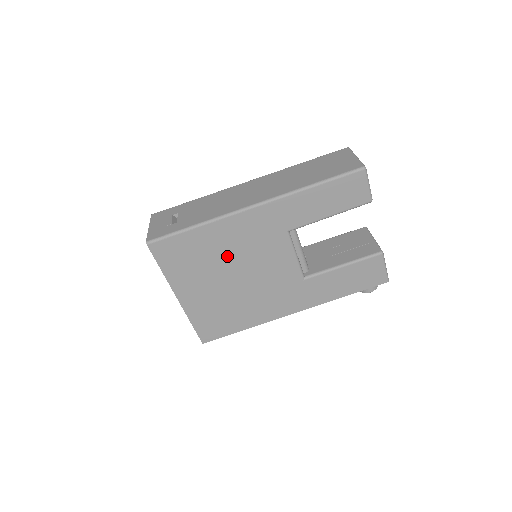
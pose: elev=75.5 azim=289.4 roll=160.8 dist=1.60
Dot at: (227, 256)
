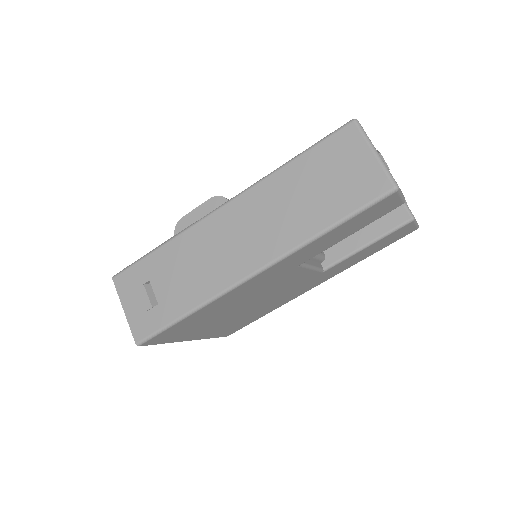
Dot at: (233, 306)
